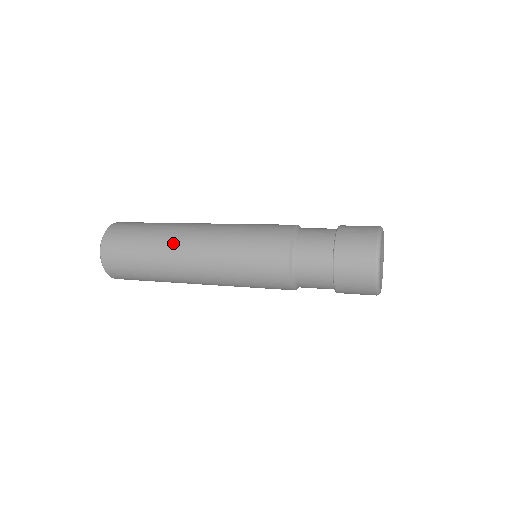
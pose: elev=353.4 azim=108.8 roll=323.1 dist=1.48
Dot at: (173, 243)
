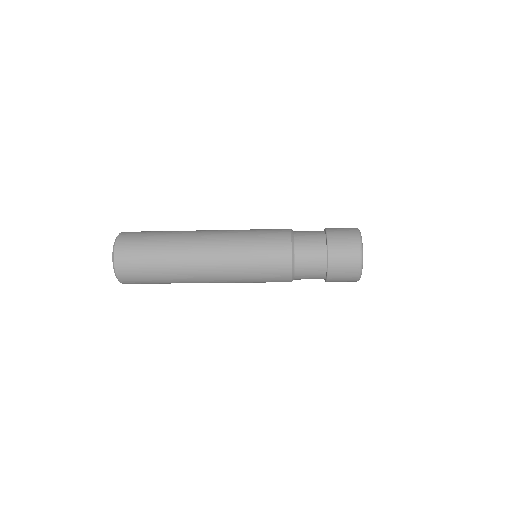
Dot at: occluded
